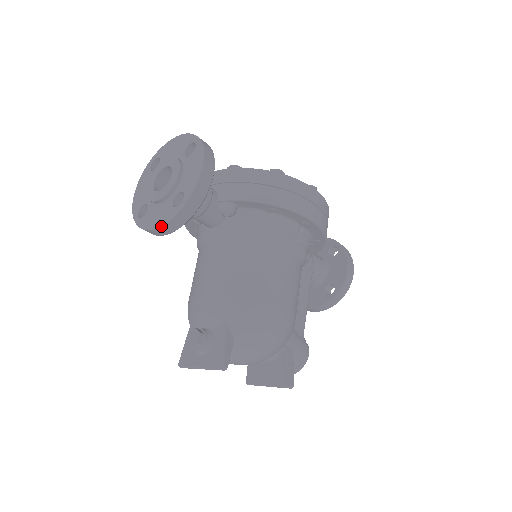
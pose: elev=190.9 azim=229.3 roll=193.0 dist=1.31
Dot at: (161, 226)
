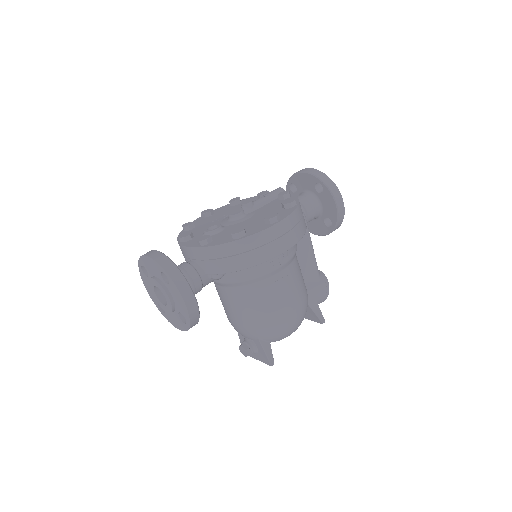
Dot at: occluded
